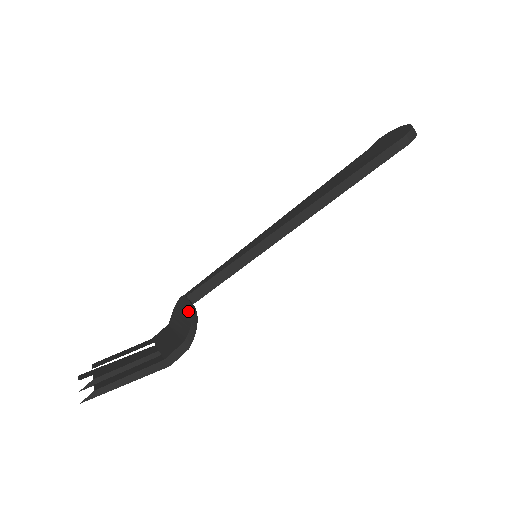
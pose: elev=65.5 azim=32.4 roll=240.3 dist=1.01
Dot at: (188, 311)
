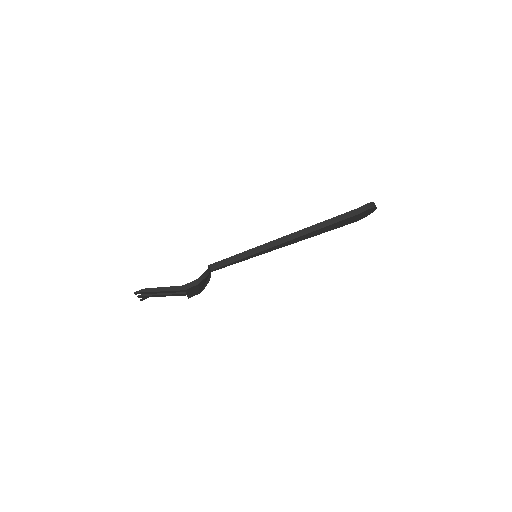
Dot at: occluded
